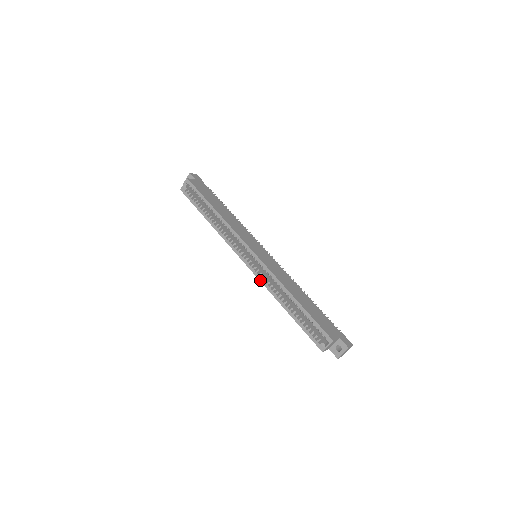
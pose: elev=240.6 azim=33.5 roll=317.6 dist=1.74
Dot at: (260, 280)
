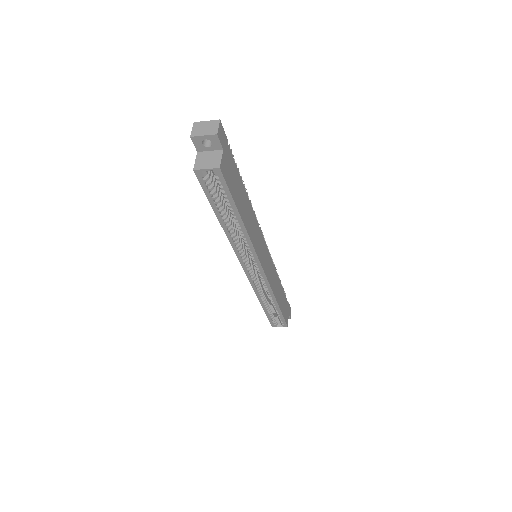
Dot at: (252, 286)
